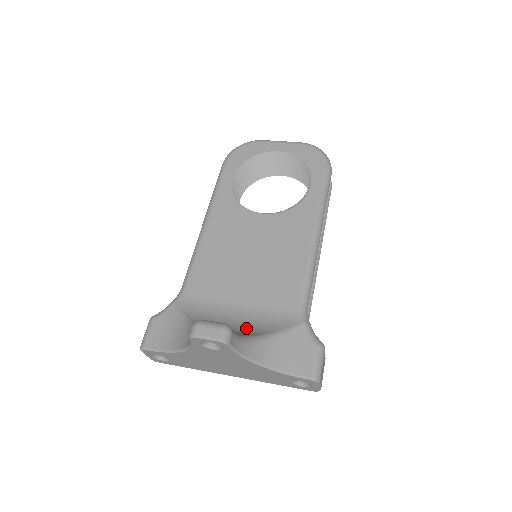
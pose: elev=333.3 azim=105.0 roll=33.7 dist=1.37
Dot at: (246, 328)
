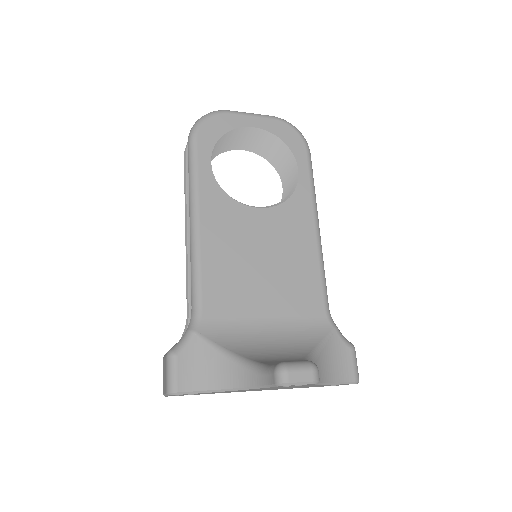
Dot at: (290, 347)
